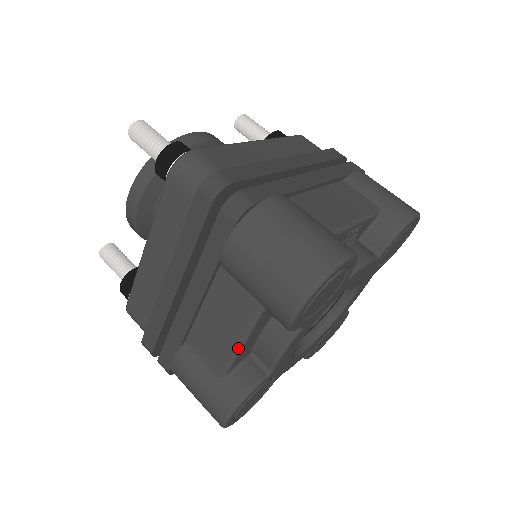
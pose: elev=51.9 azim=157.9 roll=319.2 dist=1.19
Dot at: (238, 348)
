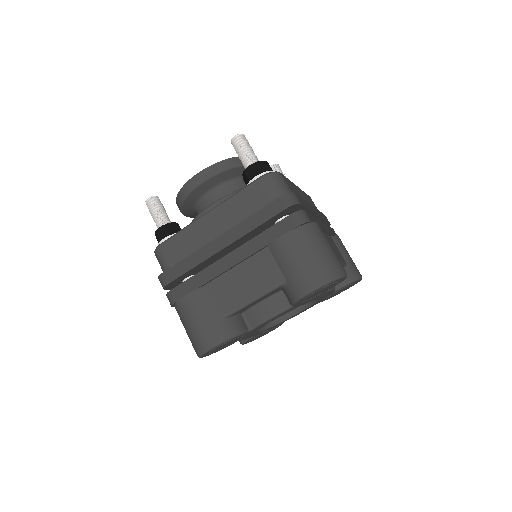
Dot at: (249, 302)
